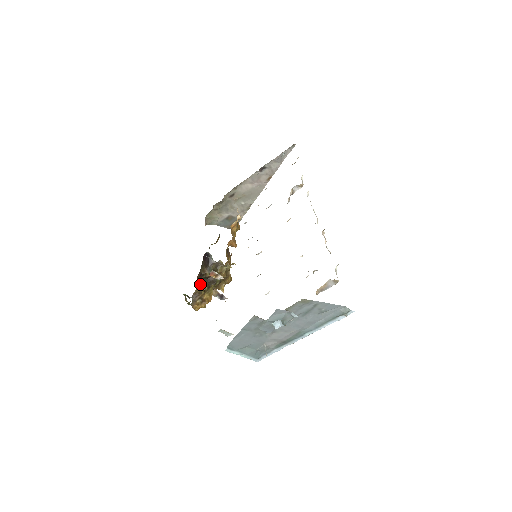
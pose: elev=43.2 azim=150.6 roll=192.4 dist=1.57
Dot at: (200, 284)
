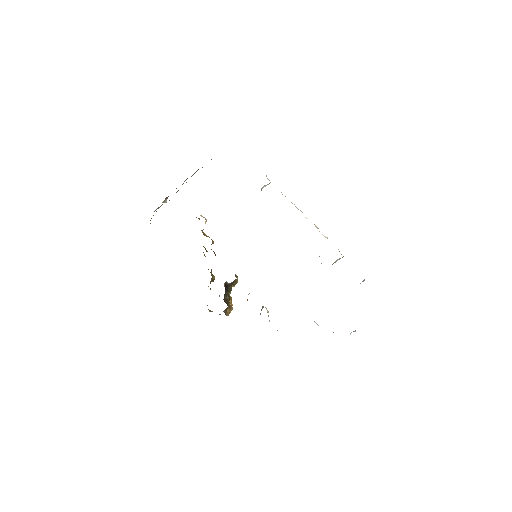
Dot at: (227, 303)
